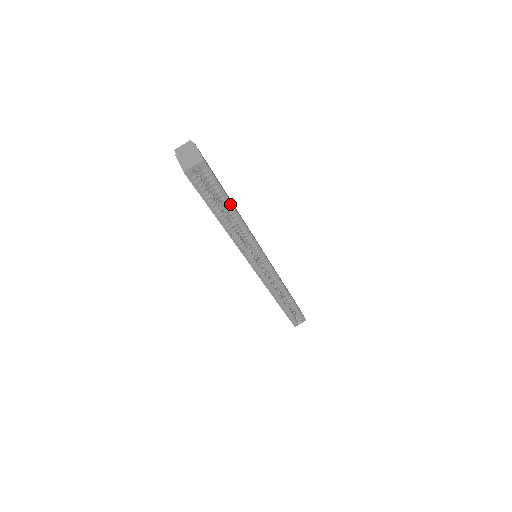
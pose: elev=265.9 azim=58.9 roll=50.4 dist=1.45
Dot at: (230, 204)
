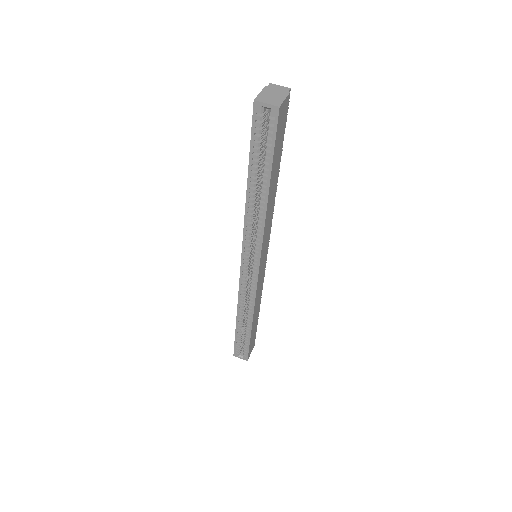
Dot at: (269, 176)
